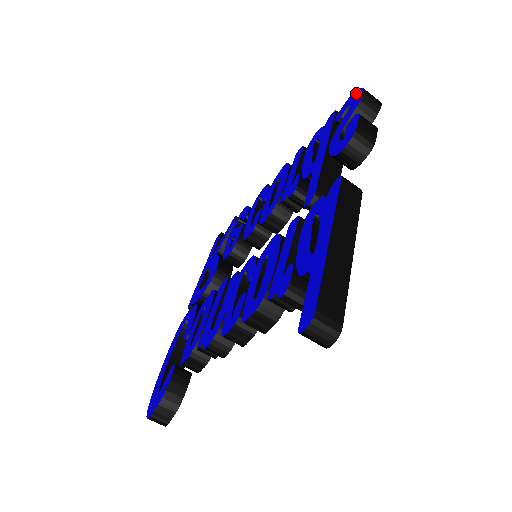
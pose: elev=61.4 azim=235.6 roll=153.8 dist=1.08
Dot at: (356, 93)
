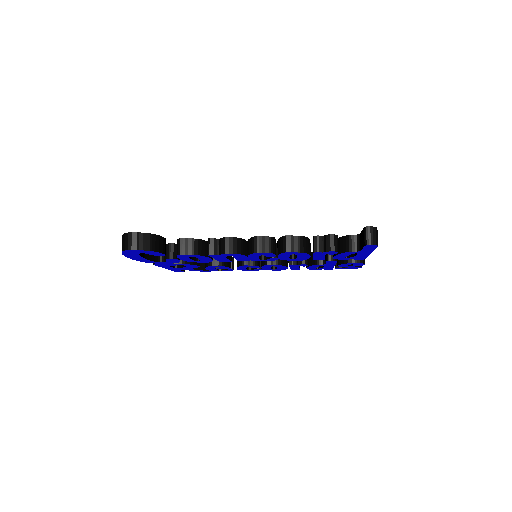
Dot at: occluded
